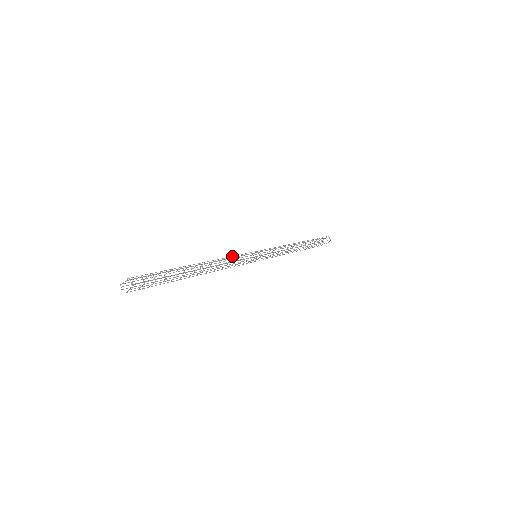
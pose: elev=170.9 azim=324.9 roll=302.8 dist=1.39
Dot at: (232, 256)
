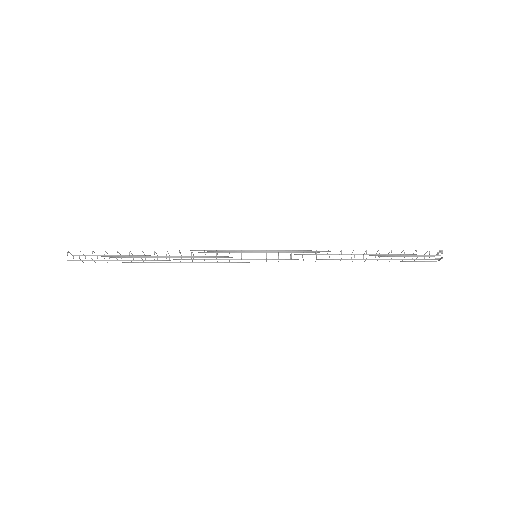
Dot at: (207, 250)
